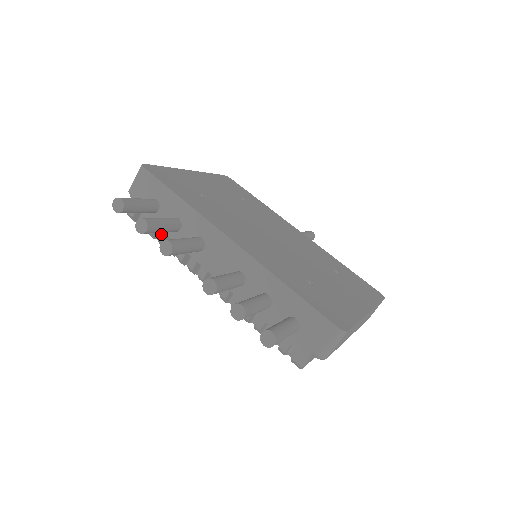
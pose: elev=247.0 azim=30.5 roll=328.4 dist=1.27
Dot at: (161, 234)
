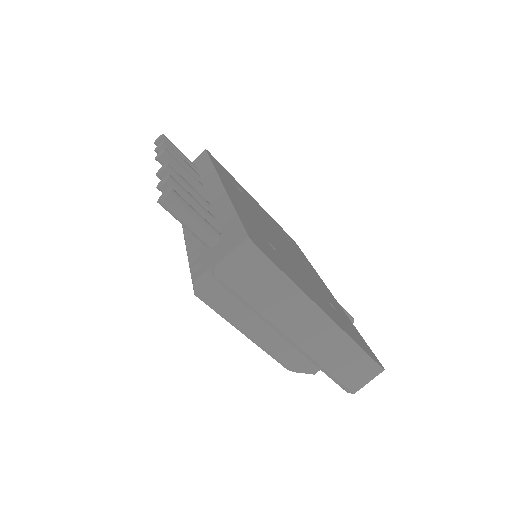
Dot at: occluded
